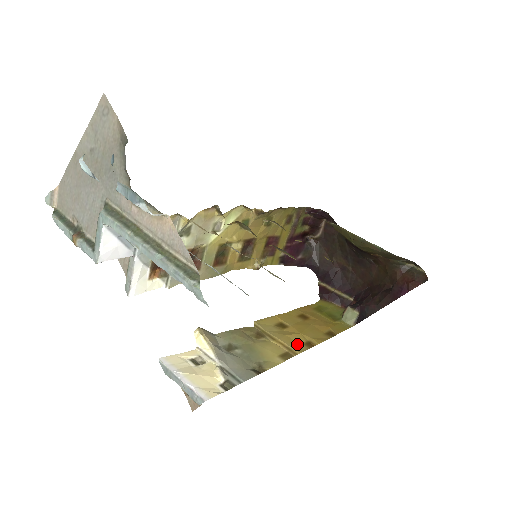
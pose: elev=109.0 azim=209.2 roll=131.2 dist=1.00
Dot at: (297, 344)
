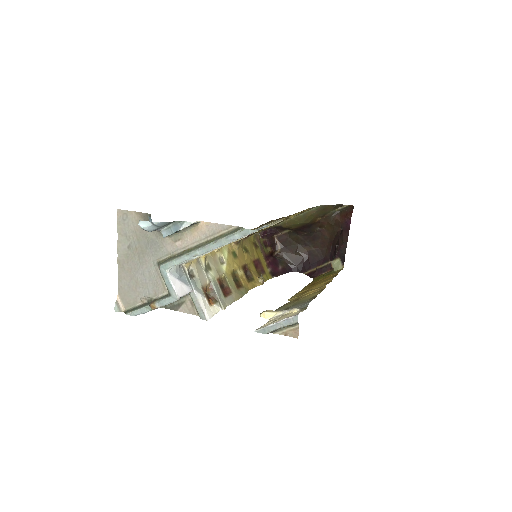
Dot at: (321, 286)
